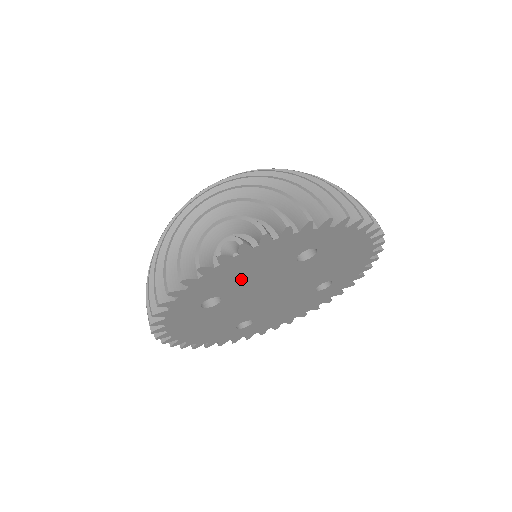
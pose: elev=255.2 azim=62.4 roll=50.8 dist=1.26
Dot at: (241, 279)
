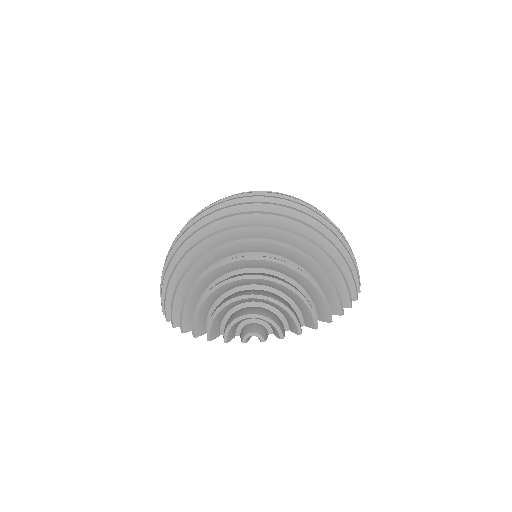
Dot at: occluded
